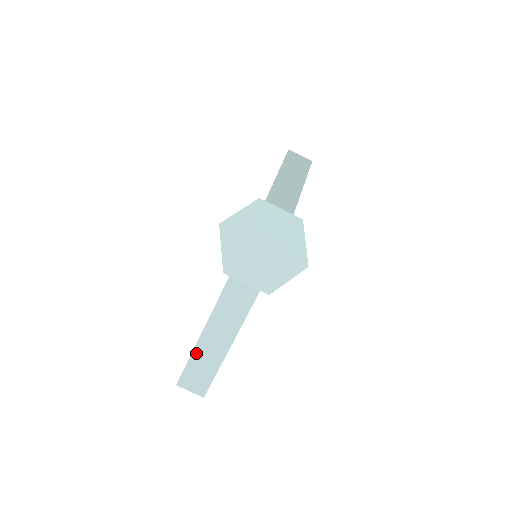
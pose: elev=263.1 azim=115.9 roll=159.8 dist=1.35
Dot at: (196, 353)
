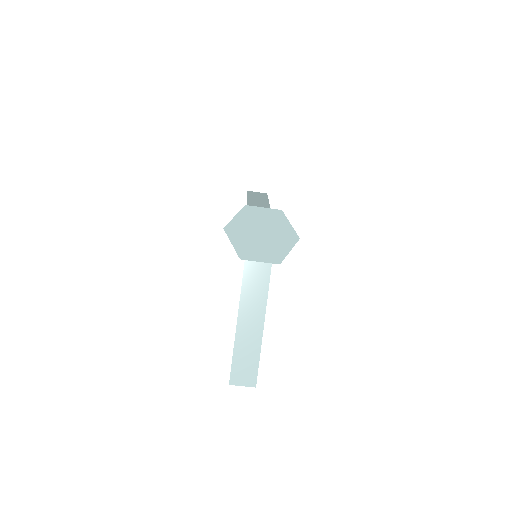
Dot at: (237, 346)
